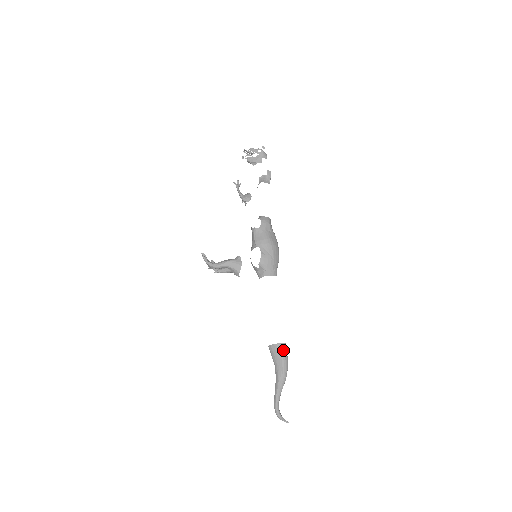
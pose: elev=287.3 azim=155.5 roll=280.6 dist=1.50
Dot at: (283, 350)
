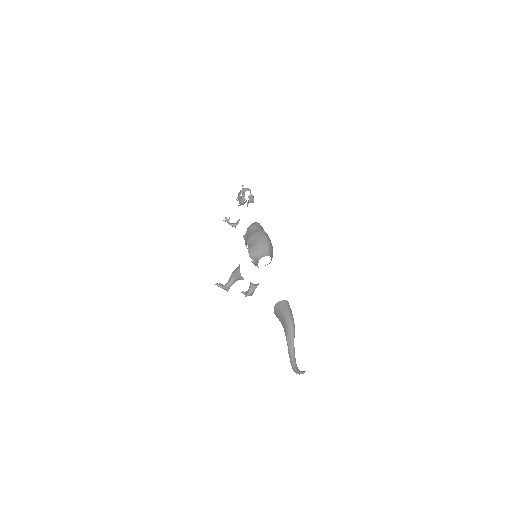
Dot at: (282, 306)
